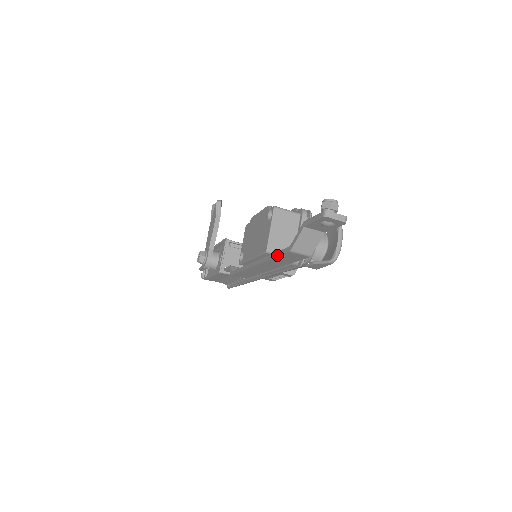
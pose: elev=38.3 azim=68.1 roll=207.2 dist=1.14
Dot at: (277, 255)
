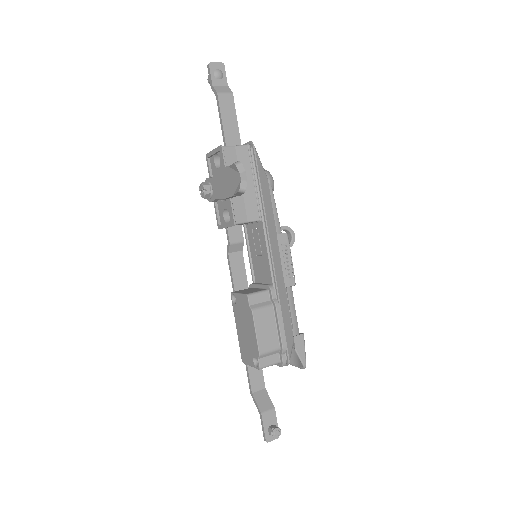
Dot at: (247, 372)
